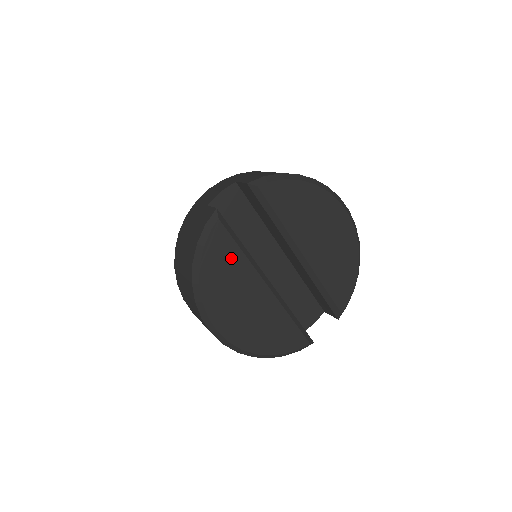
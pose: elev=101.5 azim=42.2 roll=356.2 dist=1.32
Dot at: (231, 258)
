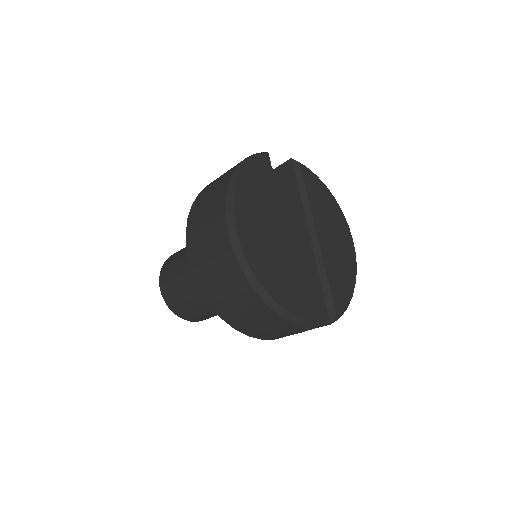
Dot at: (267, 186)
